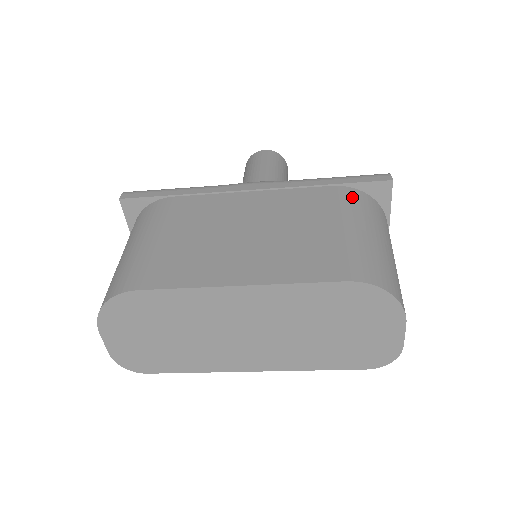
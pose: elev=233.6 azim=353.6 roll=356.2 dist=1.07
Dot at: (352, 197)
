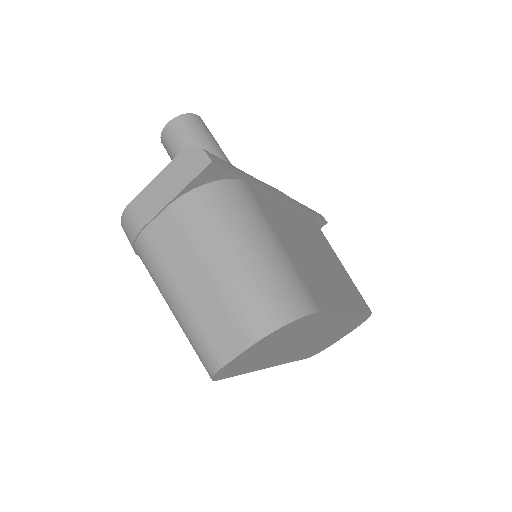
Dot at: occluded
